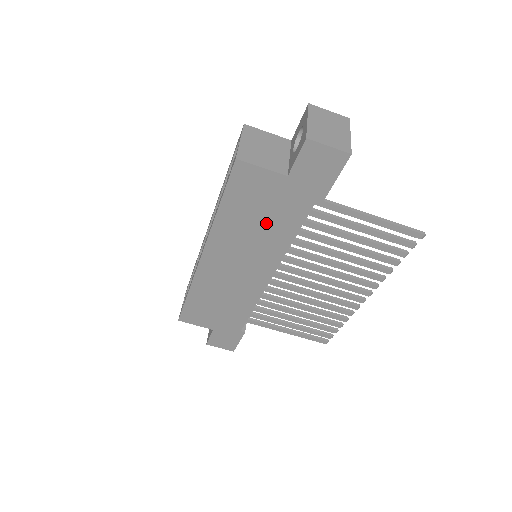
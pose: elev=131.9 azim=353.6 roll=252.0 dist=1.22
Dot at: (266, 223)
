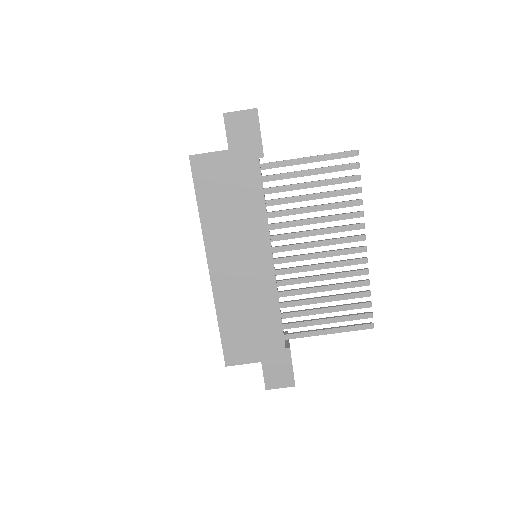
Dot at: (237, 201)
